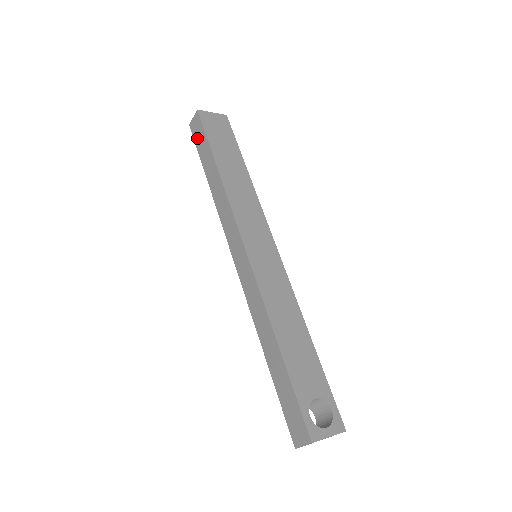
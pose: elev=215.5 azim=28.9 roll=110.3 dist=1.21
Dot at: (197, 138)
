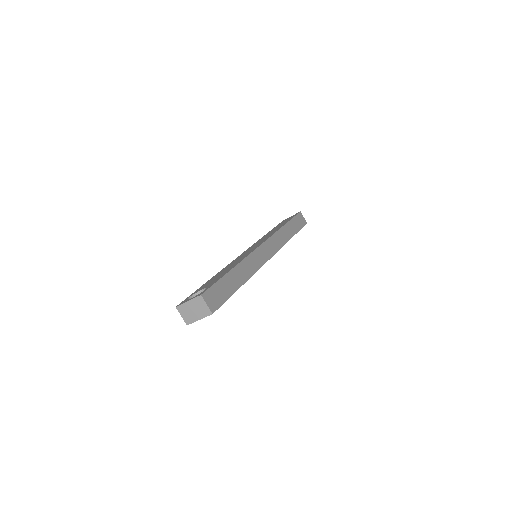
Dot at: occluded
